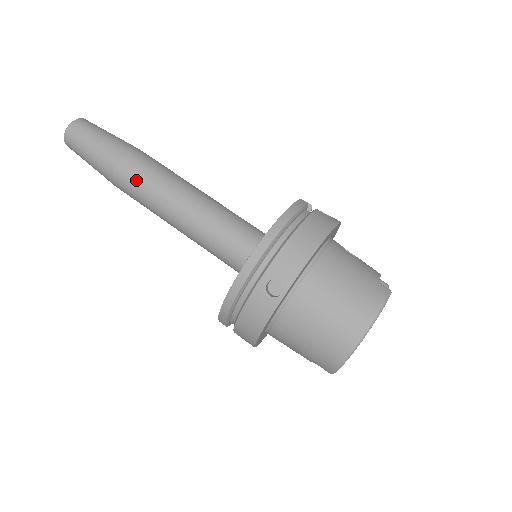
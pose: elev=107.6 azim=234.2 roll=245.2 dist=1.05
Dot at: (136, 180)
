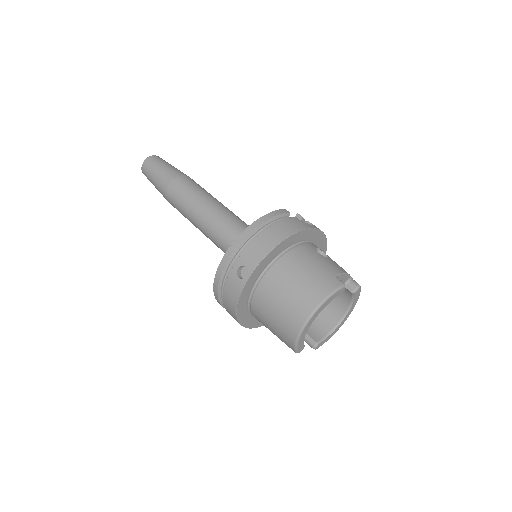
Dot at: (178, 197)
